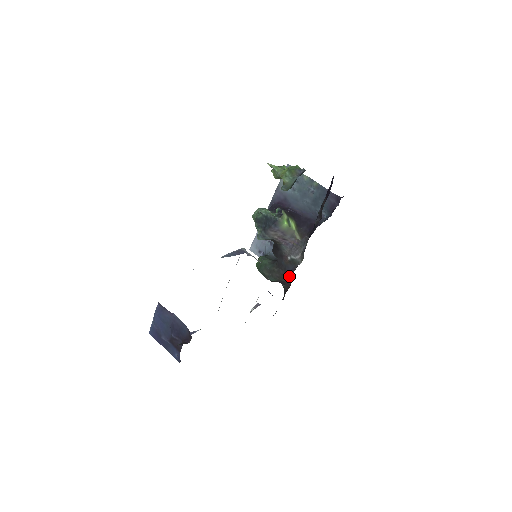
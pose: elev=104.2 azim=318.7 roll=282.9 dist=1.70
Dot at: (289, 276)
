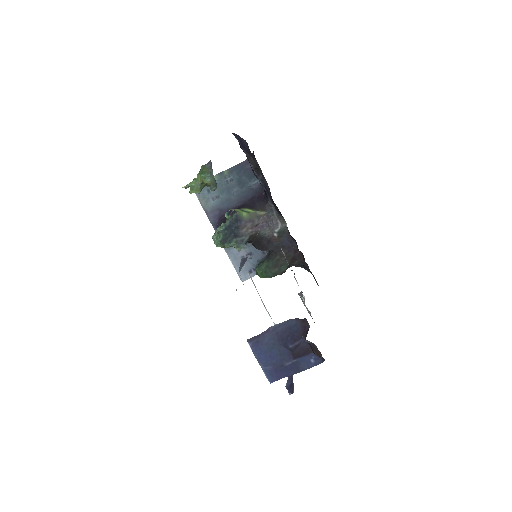
Dot at: (292, 246)
